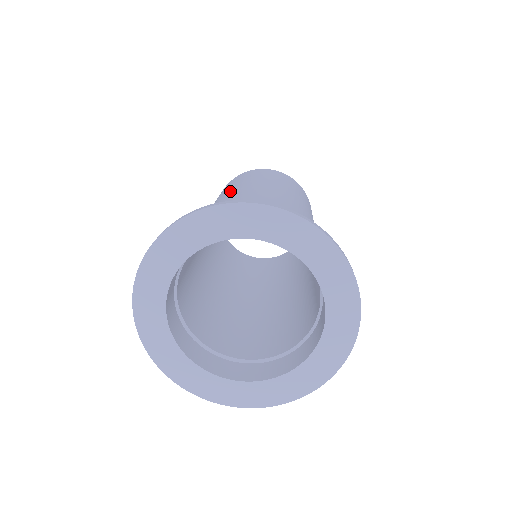
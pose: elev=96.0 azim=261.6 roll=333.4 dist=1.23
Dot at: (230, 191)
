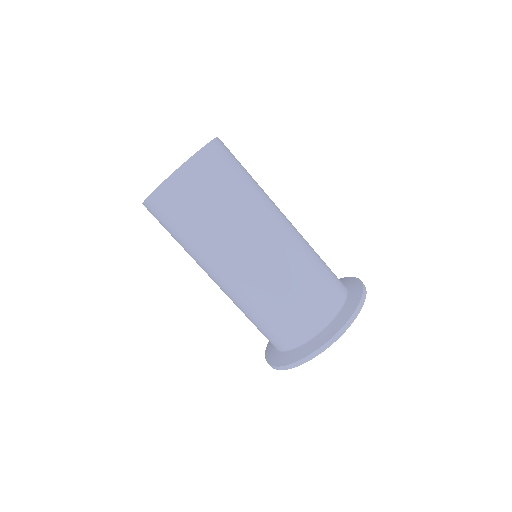
Dot at: (206, 261)
